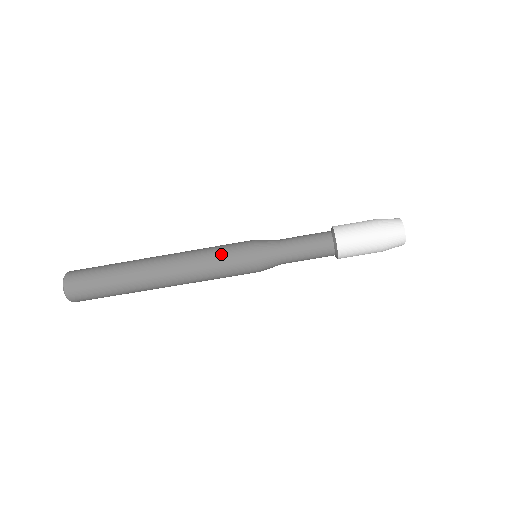
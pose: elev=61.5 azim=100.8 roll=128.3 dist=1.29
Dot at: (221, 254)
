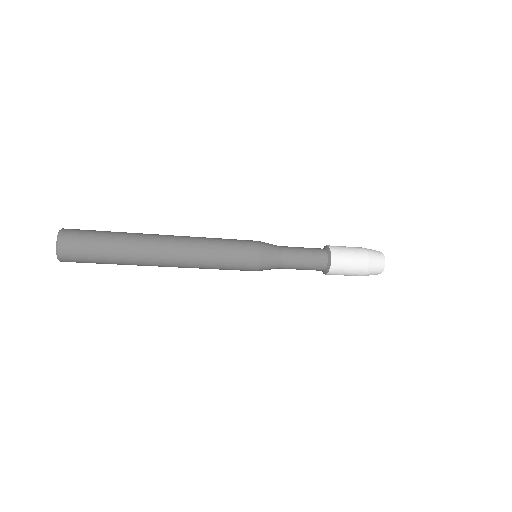
Dot at: (228, 260)
